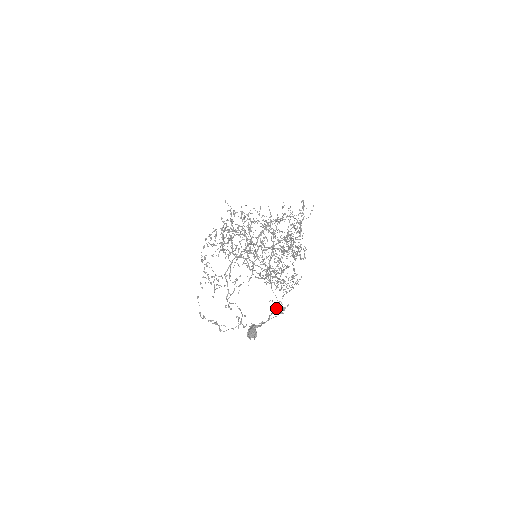
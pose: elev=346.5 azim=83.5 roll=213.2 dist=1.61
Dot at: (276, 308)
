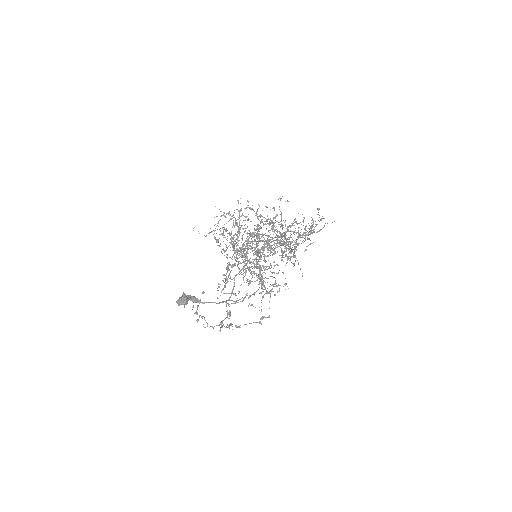
Dot at: (237, 300)
